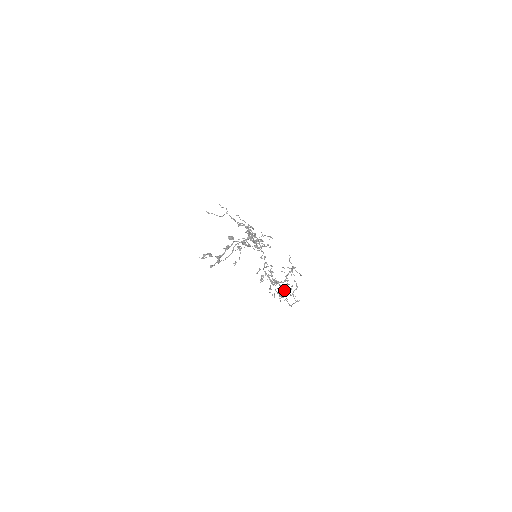
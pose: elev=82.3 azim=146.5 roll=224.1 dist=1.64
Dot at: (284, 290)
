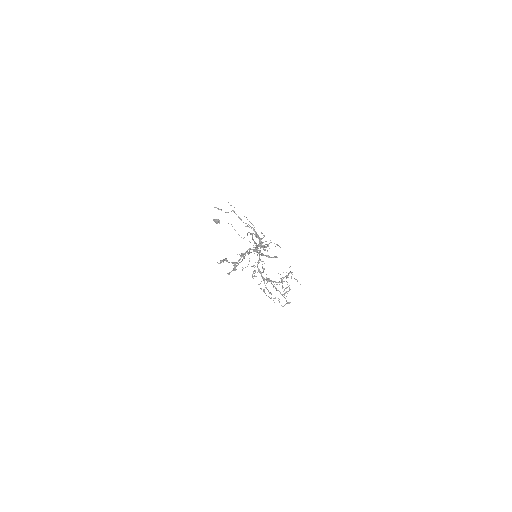
Dot at: (276, 290)
